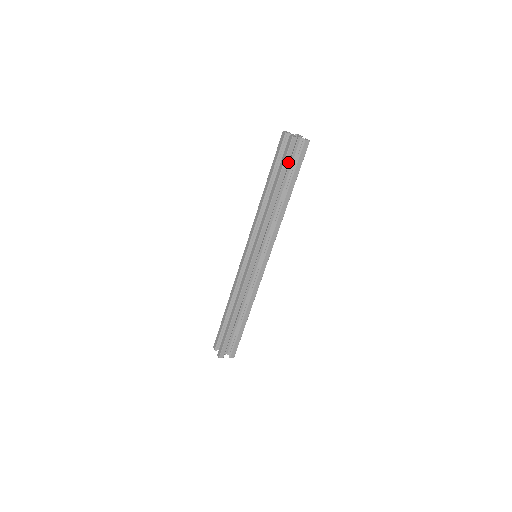
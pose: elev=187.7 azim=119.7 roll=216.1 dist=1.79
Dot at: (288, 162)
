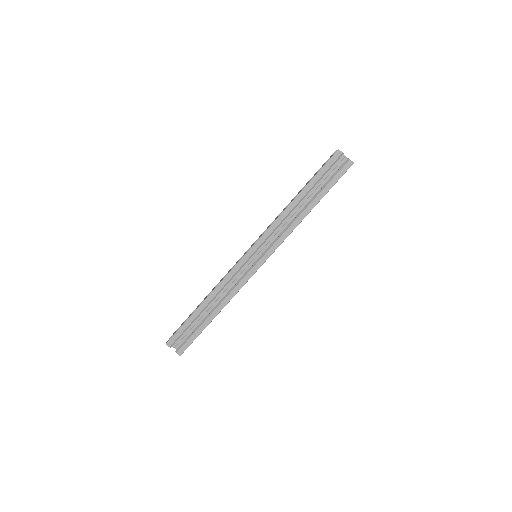
Dot at: (336, 182)
